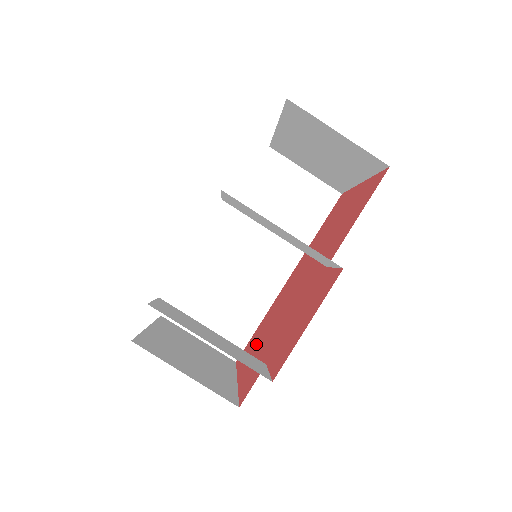
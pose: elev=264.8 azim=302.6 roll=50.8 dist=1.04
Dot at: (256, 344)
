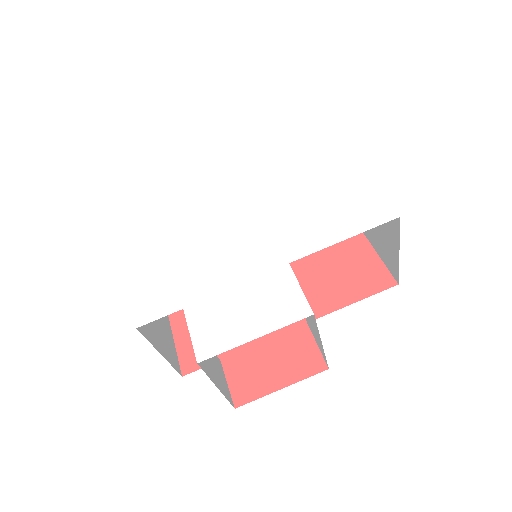
Dot at: occluded
